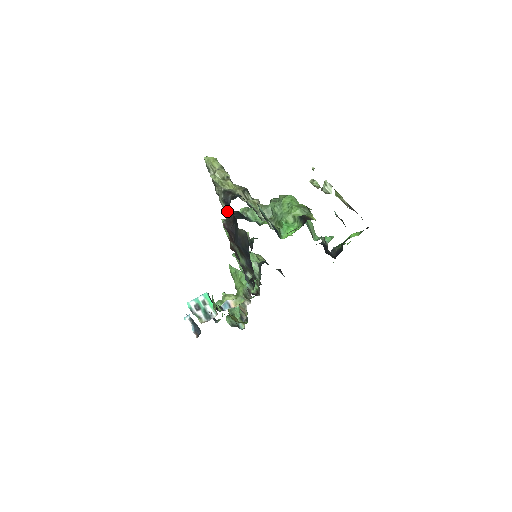
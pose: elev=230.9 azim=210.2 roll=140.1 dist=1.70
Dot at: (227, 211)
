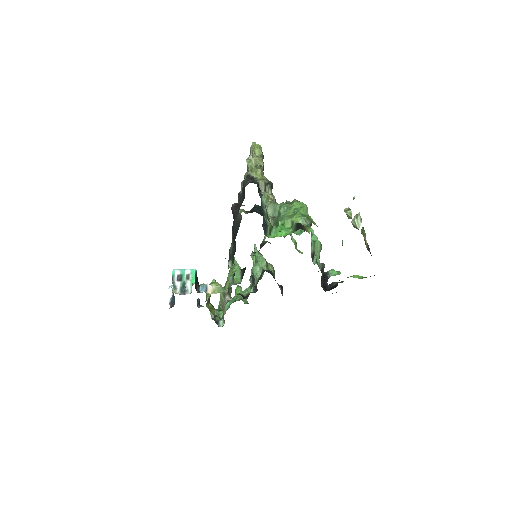
Dot at: (242, 195)
